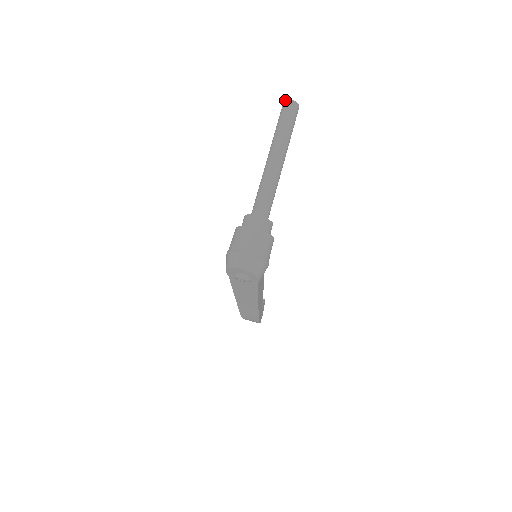
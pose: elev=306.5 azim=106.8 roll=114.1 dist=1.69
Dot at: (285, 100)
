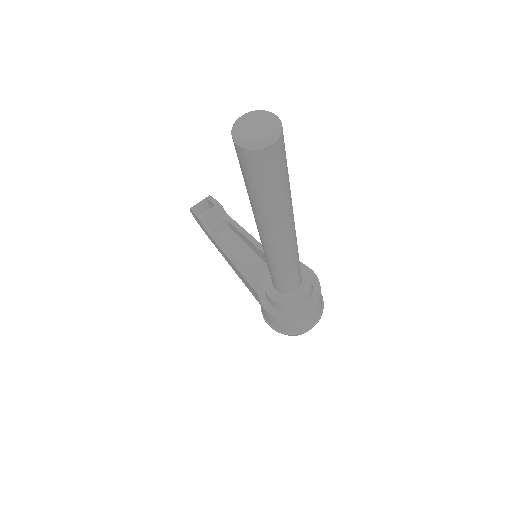
Dot at: (252, 151)
